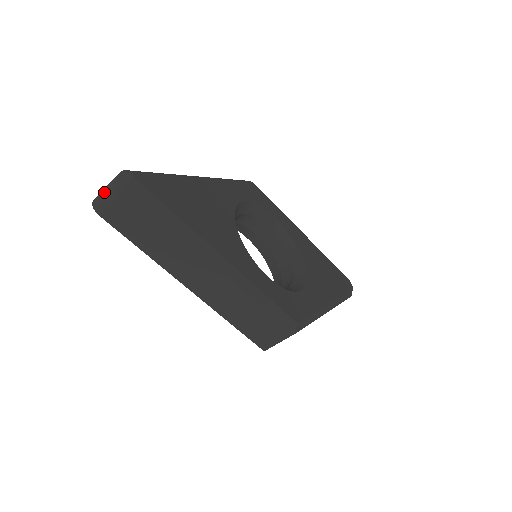
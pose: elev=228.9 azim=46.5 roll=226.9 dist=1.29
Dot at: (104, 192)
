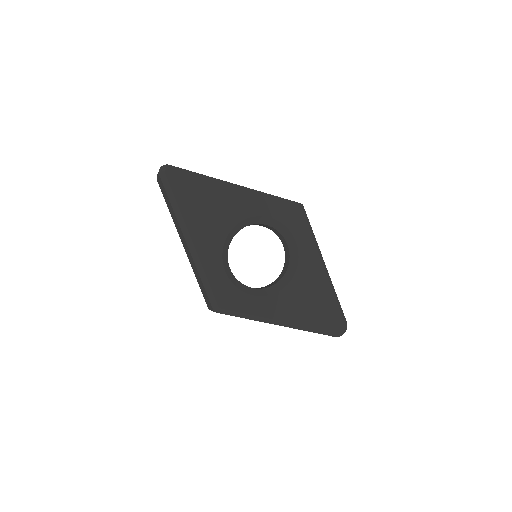
Dot at: occluded
